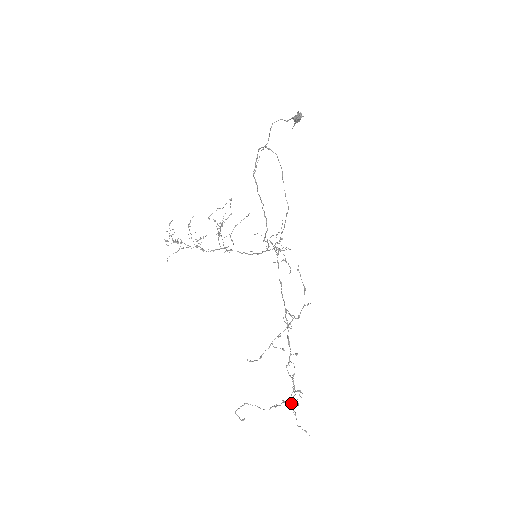
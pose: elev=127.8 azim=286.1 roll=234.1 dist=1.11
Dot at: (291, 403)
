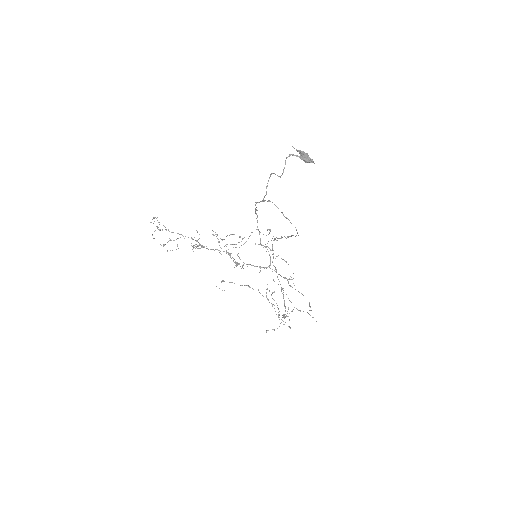
Dot at: (272, 305)
